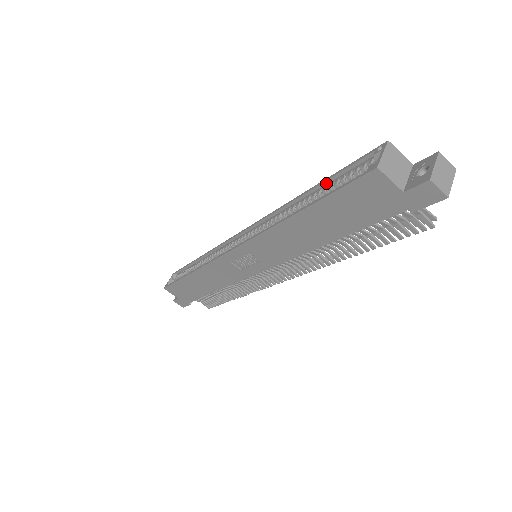
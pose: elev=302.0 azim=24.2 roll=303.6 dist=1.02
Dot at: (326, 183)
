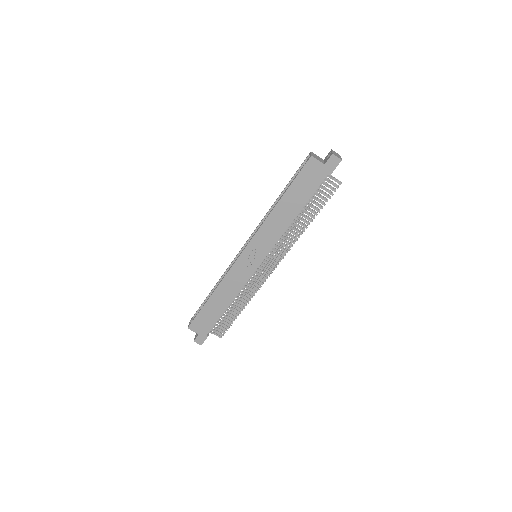
Dot at: occluded
